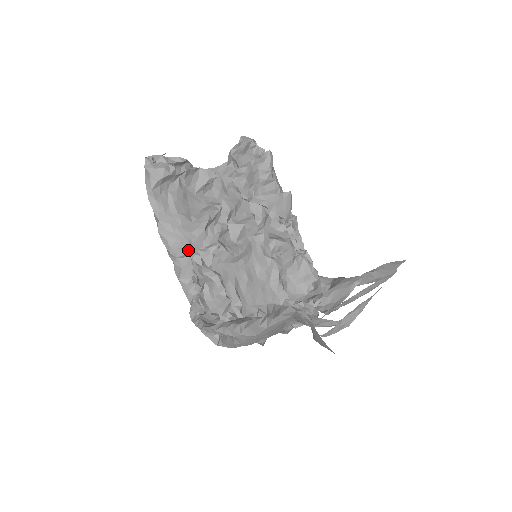
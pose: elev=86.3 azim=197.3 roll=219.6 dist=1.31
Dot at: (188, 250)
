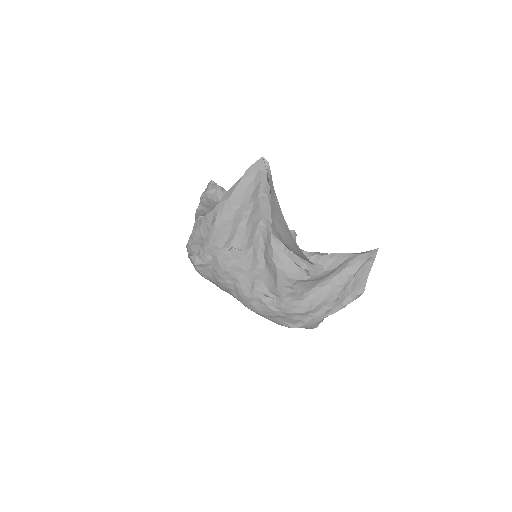
Dot at: occluded
